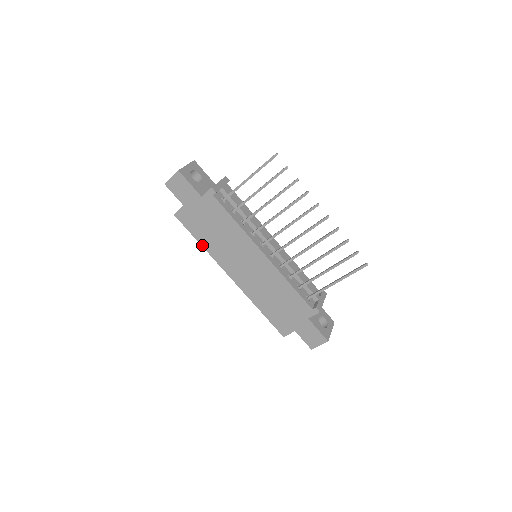
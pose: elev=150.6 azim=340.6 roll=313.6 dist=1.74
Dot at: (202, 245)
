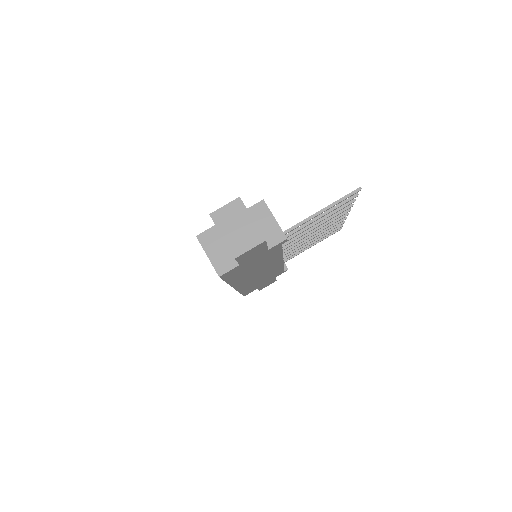
Dot at: (228, 283)
